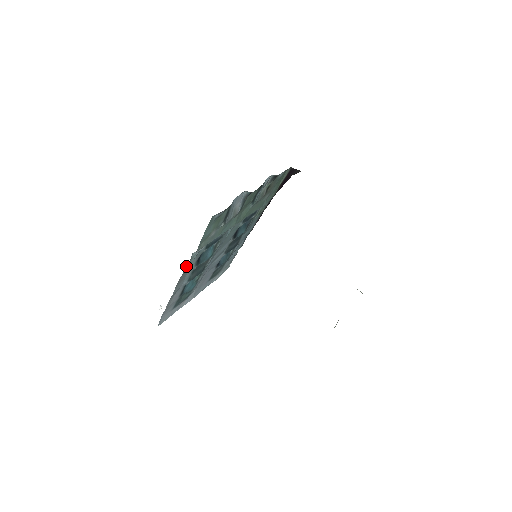
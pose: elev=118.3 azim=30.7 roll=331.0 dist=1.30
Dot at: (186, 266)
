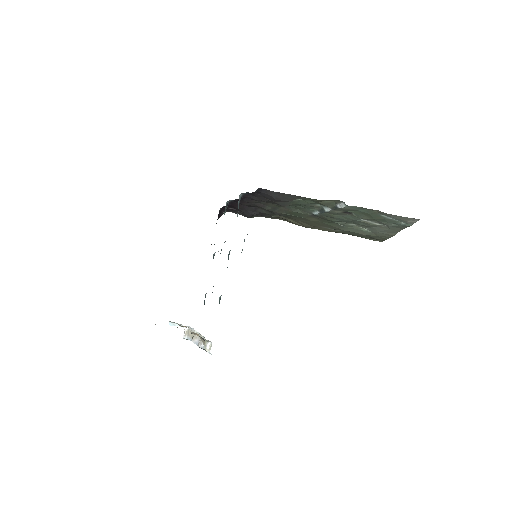
Dot at: occluded
